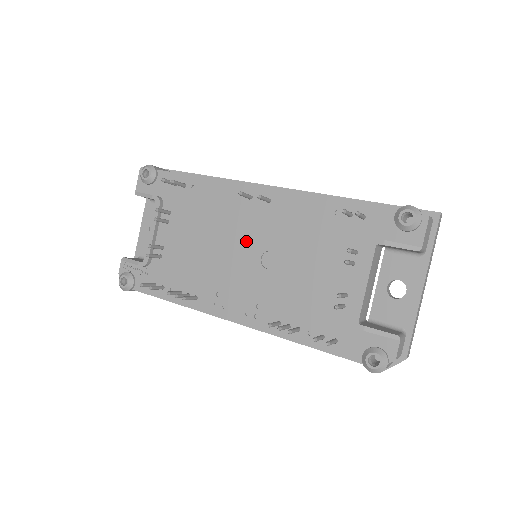
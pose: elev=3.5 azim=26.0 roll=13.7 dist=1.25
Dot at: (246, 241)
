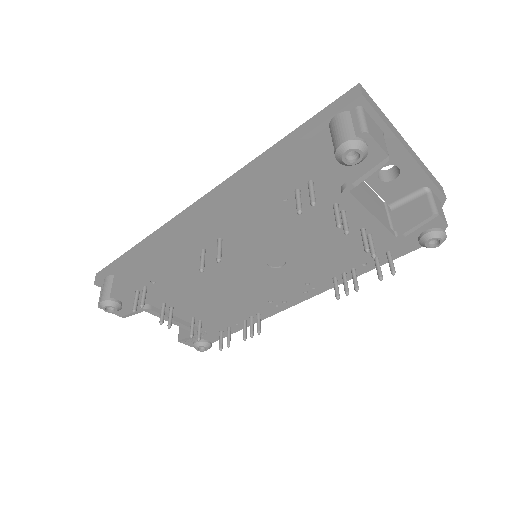
Dot at: (243, 270)
